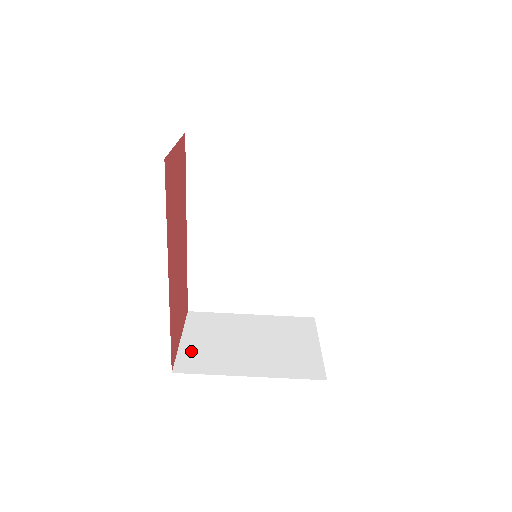
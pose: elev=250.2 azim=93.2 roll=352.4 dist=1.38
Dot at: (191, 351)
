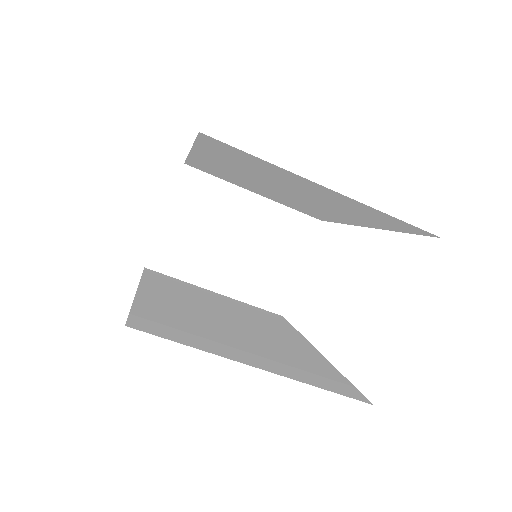
Dot at: (170, 240)
